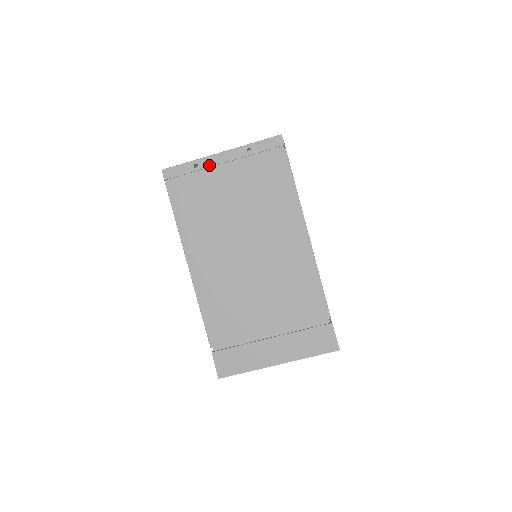
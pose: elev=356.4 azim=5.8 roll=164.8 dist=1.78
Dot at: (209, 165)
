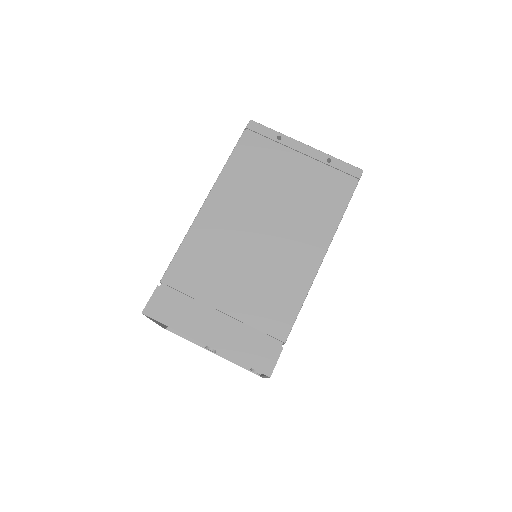
Dot at: (290, 145)
